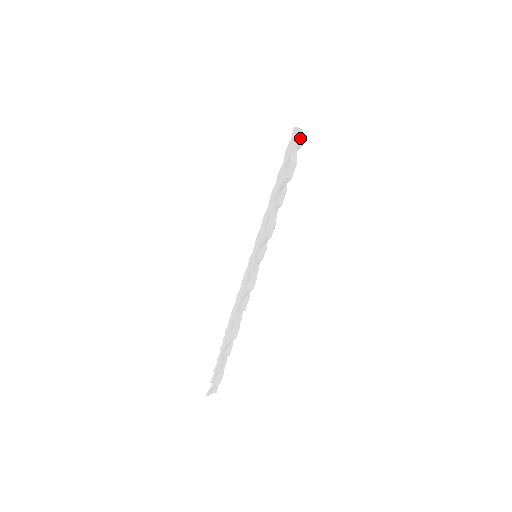
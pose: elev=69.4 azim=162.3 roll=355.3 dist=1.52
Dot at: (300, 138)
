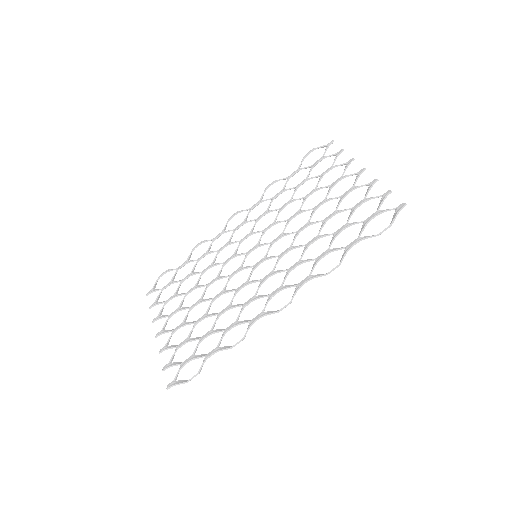
Dot at: occluded
